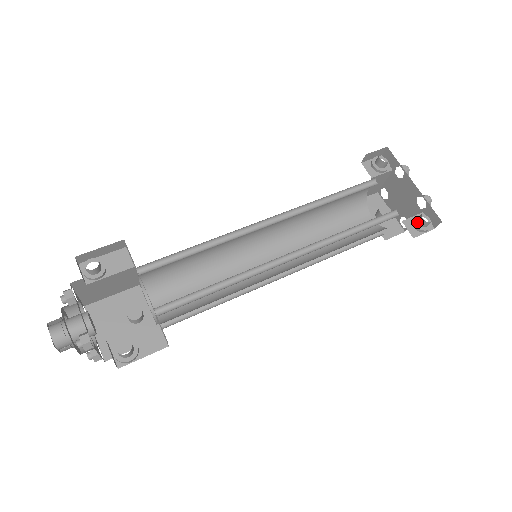
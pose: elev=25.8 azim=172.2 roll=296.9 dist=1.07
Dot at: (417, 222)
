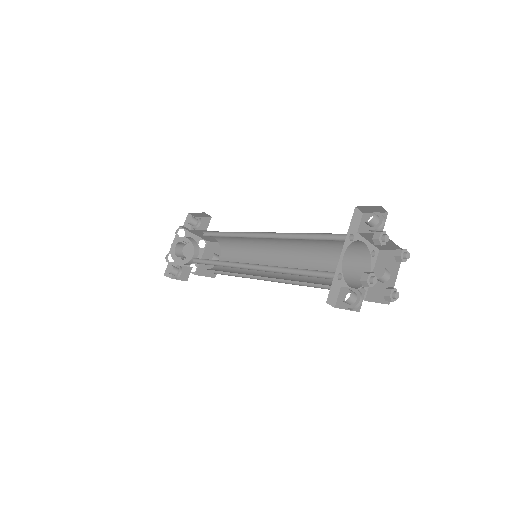
Dot at: occluded
